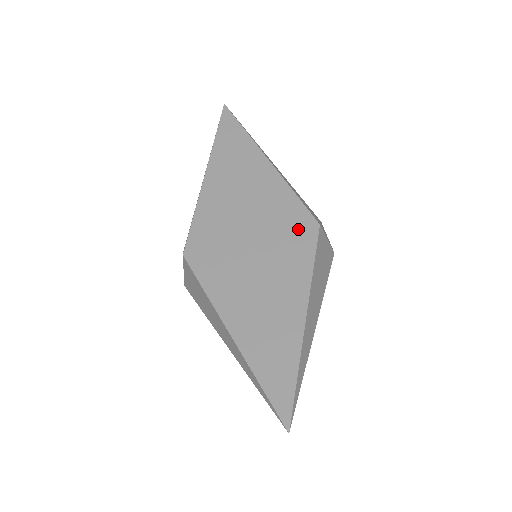
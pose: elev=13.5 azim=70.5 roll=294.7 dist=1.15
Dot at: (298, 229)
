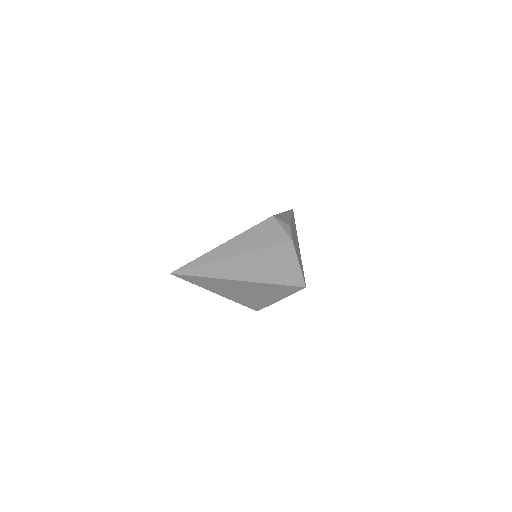
Dot at: occluded
